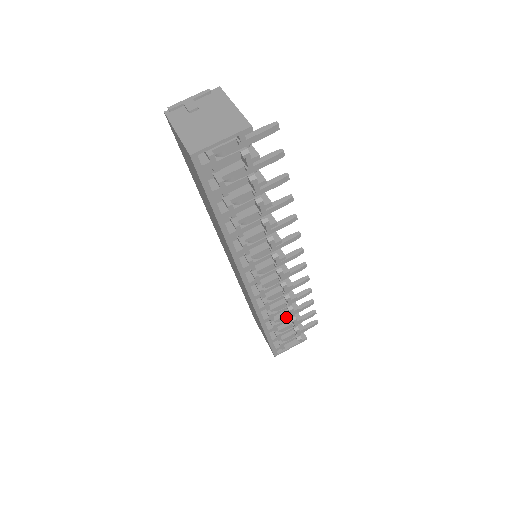
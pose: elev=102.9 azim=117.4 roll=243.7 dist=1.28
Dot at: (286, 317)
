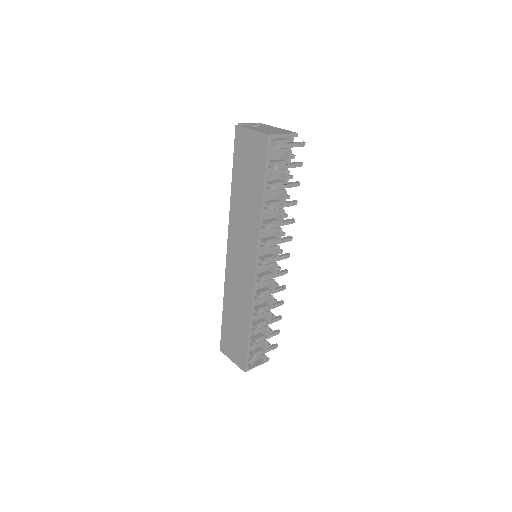
Dot at: (263, 325)
